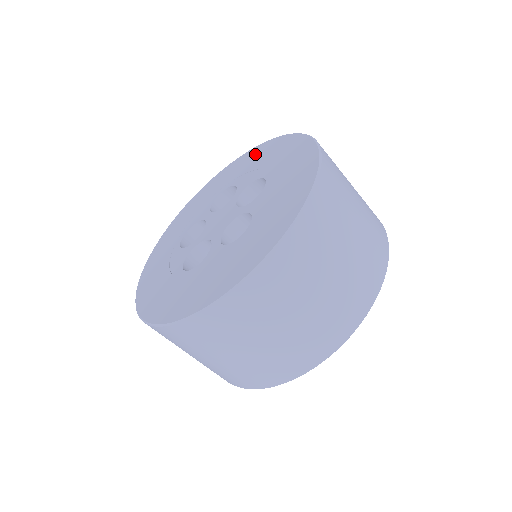
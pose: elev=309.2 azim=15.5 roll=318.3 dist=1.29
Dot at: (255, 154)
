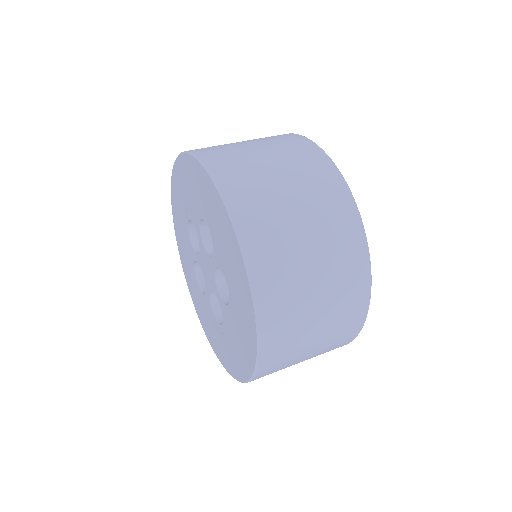
Dot at: (180, 177)
